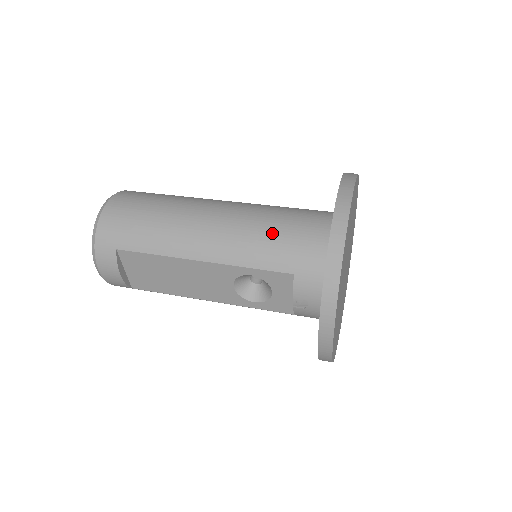
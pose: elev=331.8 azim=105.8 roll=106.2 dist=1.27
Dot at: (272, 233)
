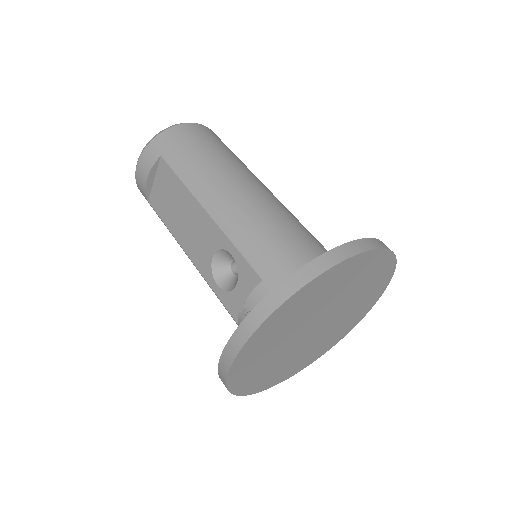
Dot at: (278, 235)
